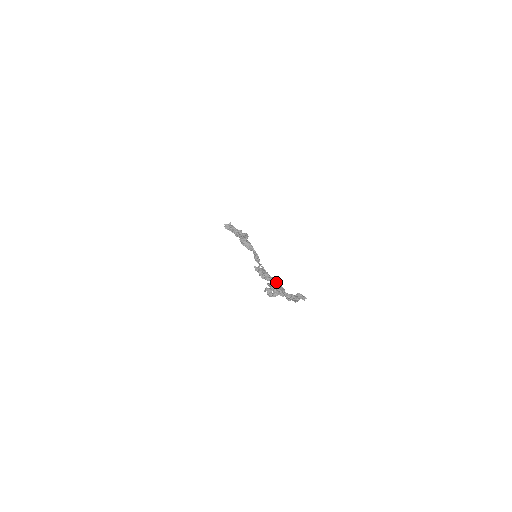
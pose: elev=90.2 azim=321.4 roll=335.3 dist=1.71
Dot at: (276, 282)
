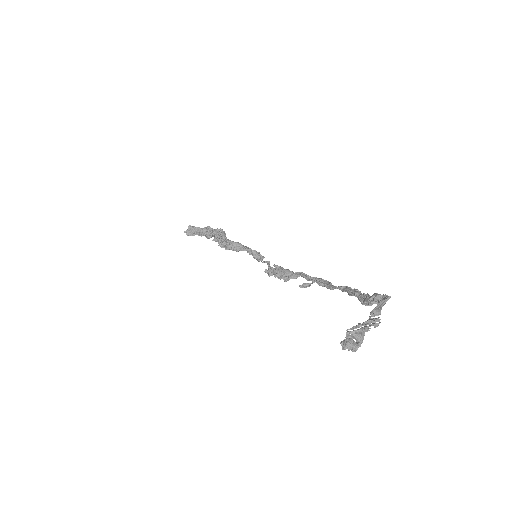
Dot at: (308, 276)
